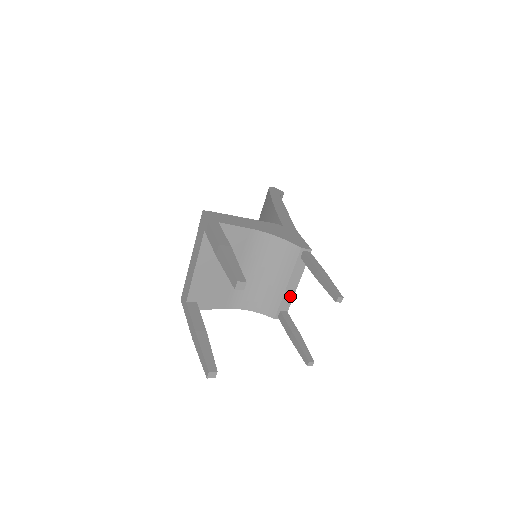
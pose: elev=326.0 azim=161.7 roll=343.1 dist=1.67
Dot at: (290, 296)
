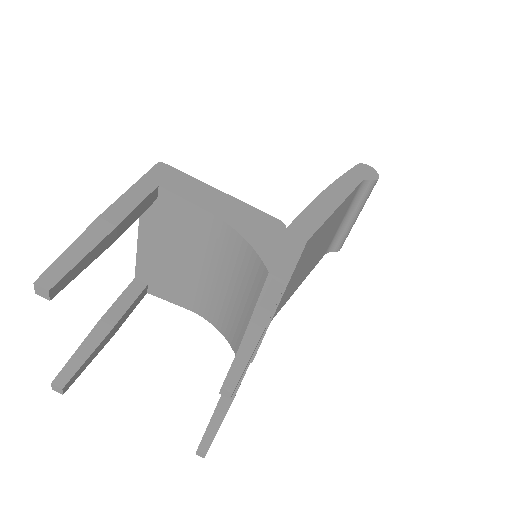
Dot at: occluded
